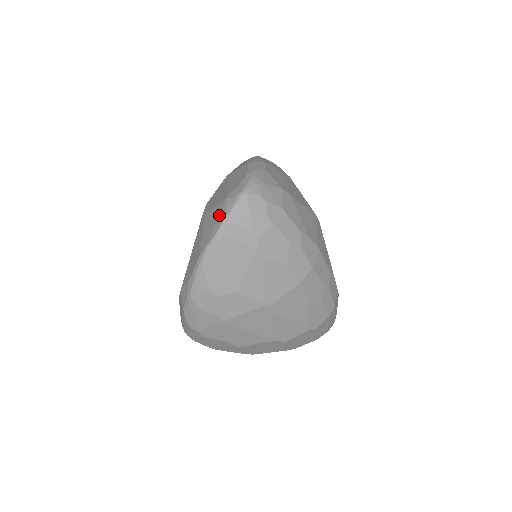
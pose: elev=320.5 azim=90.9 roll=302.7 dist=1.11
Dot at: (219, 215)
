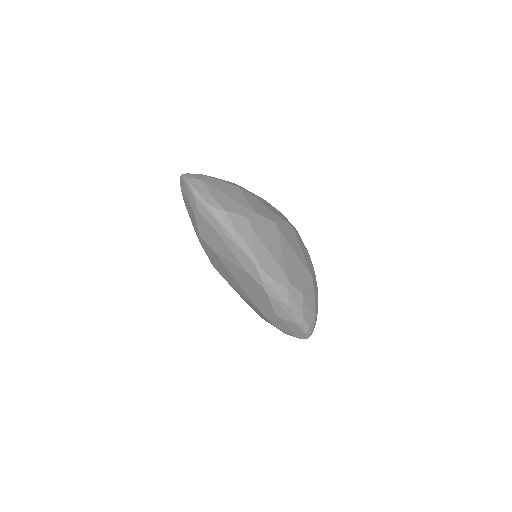
Dot at: occluded
